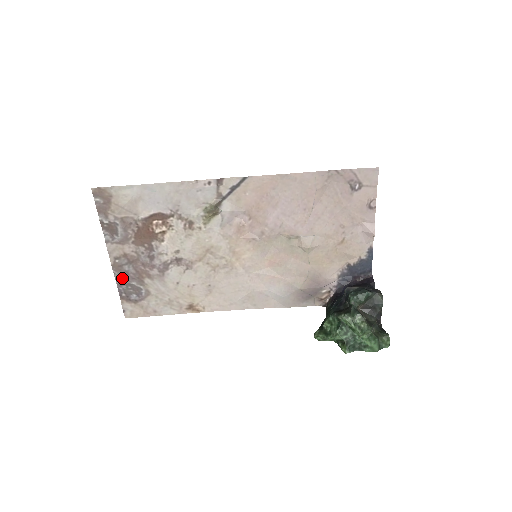
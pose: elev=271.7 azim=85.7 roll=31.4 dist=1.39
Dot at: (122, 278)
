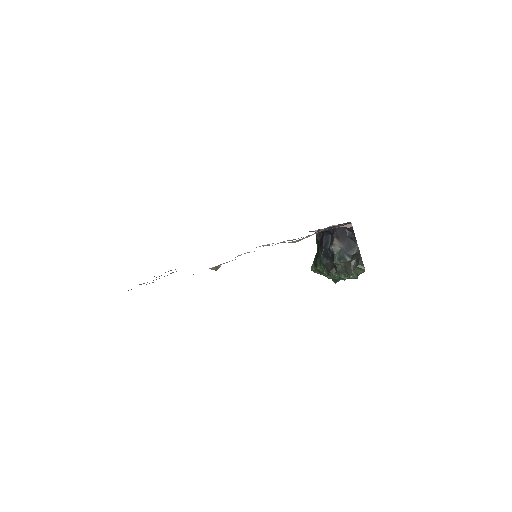
Dot at: occluded
